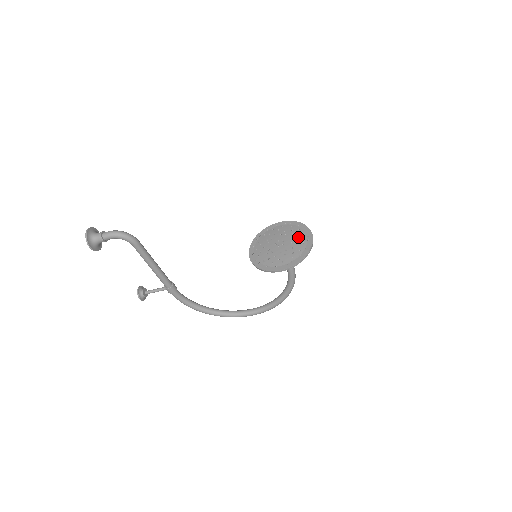
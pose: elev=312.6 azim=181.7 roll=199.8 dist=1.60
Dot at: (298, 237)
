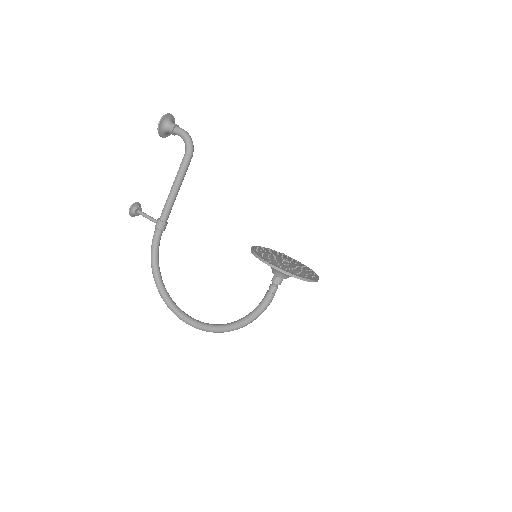
Dot at: (305, 271)
